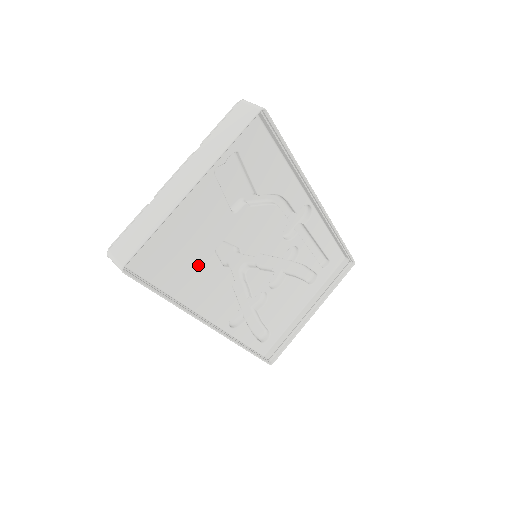
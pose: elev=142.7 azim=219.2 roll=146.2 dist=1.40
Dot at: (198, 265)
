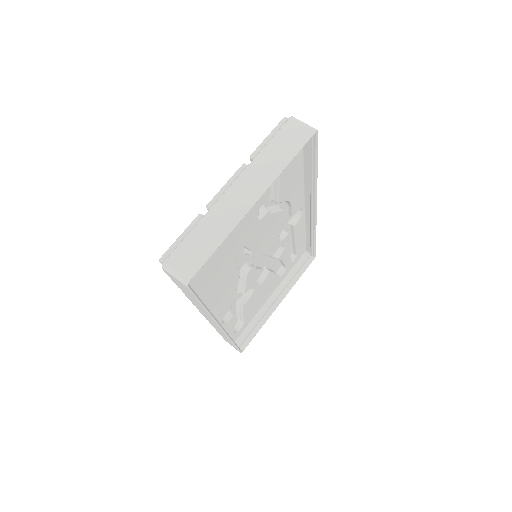
Dot at: (222, 269)
